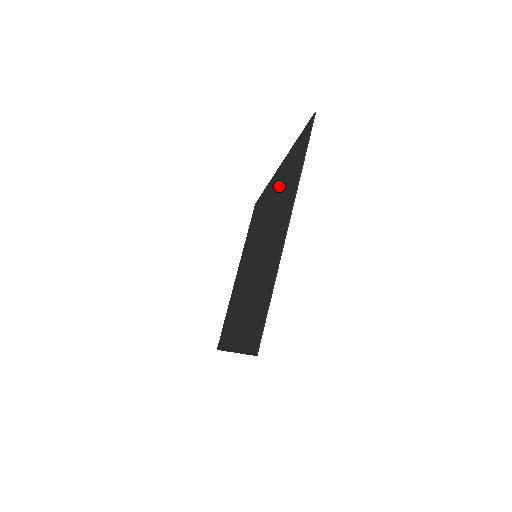
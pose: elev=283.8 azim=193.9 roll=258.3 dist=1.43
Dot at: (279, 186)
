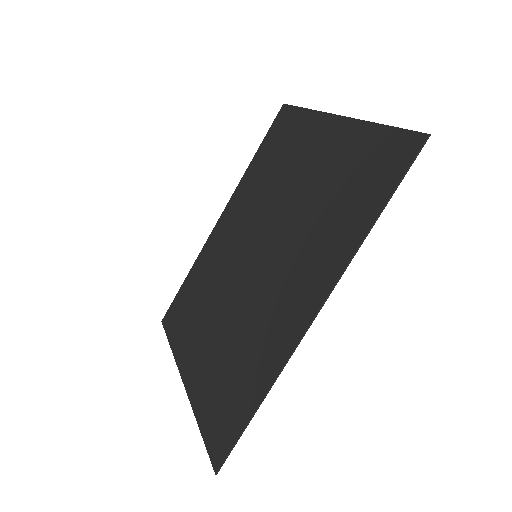
Dot at: (252, 190)
